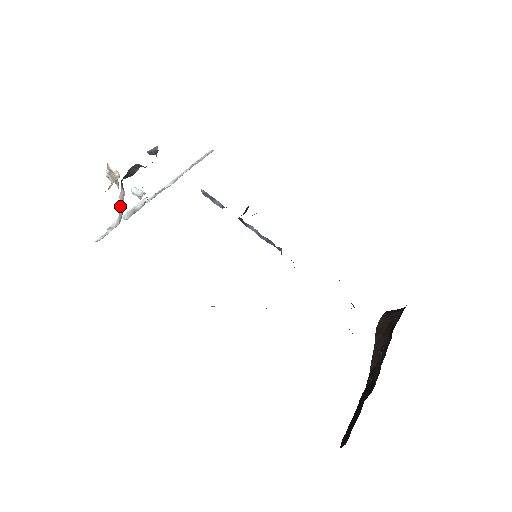
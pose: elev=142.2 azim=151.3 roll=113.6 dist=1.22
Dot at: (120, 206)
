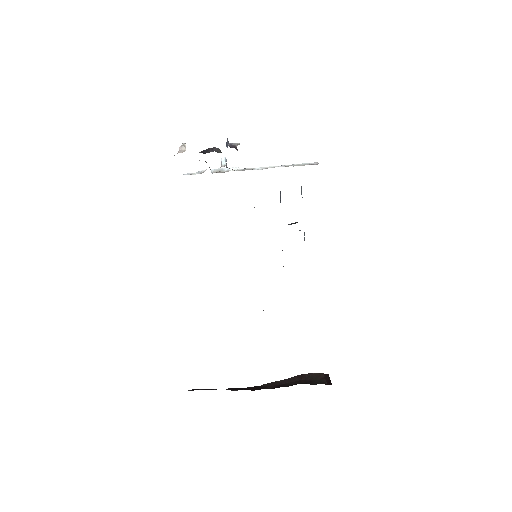
Dot at: occluded
